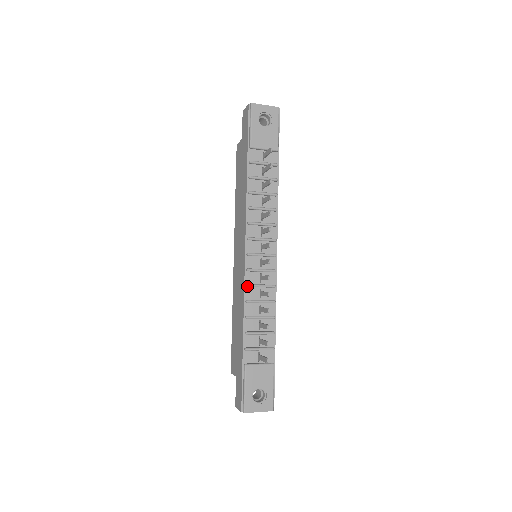
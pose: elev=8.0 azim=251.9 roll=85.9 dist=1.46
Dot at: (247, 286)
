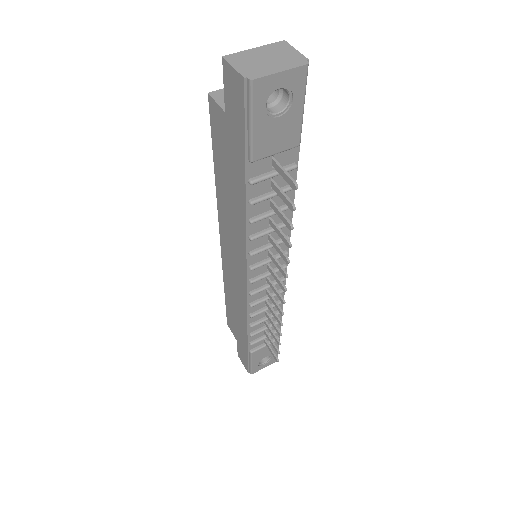
Dot at: (251, 307)
